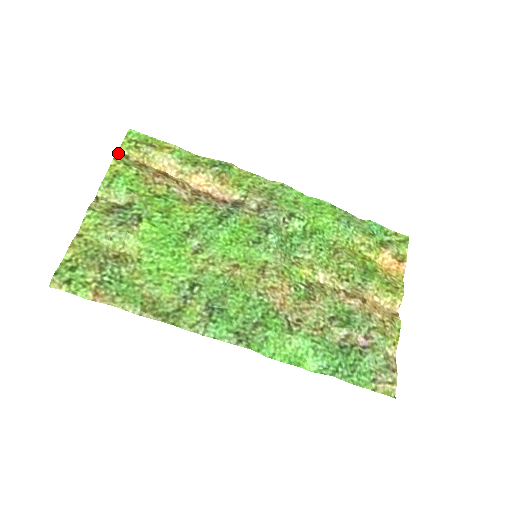
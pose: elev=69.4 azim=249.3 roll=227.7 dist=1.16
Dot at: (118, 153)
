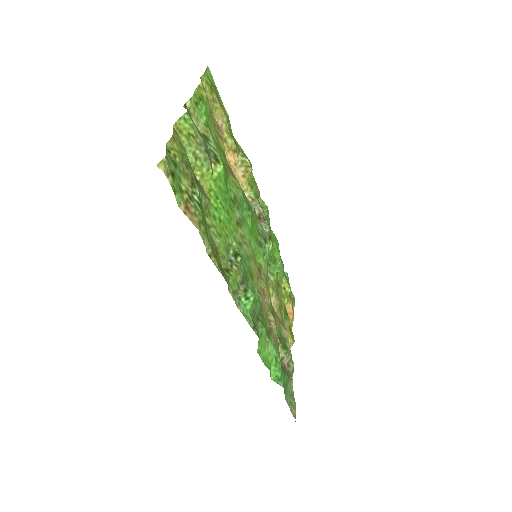
Dot at: (201, 79)
